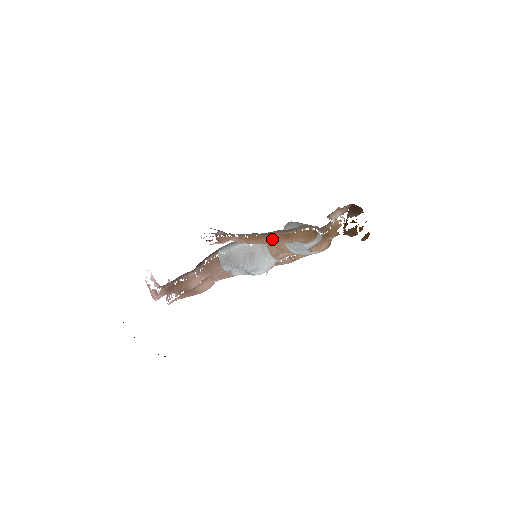
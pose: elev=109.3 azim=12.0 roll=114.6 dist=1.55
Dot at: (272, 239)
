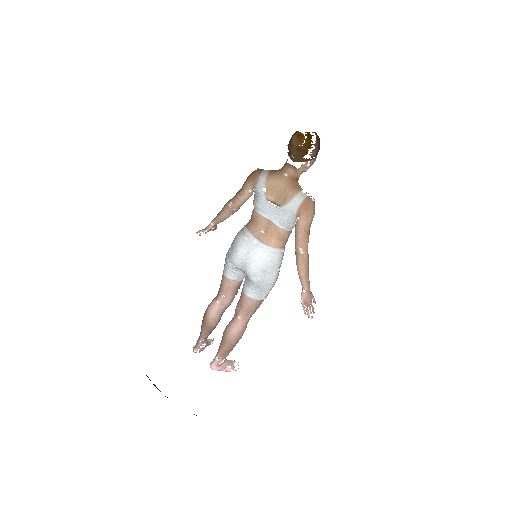
Dot at: (232, 199)
